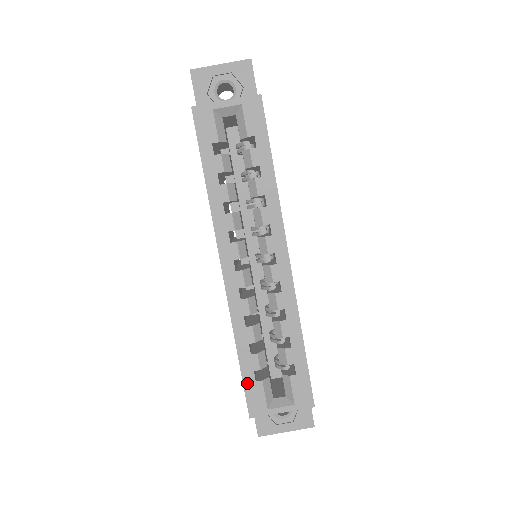
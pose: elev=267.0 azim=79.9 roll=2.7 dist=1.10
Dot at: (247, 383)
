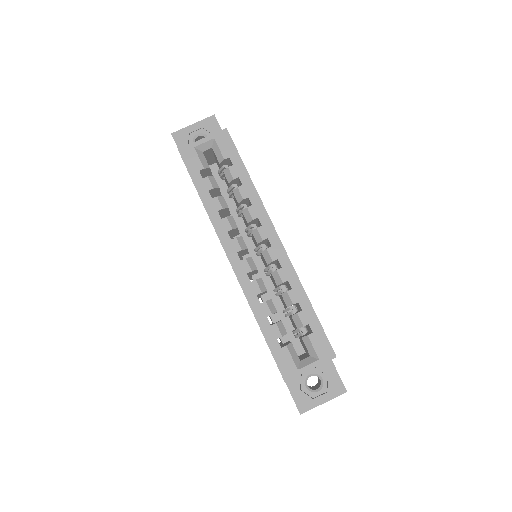
Dot at: (274, 351)
